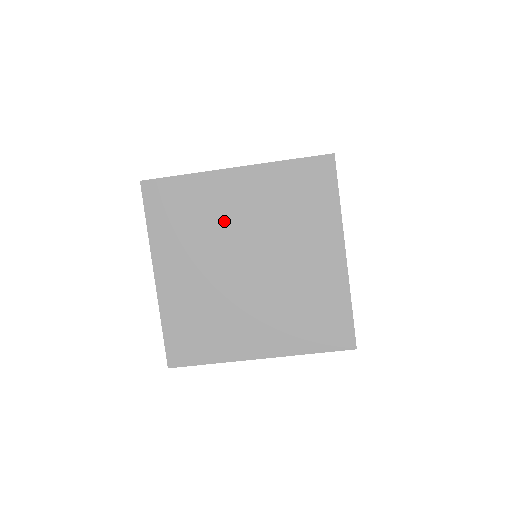
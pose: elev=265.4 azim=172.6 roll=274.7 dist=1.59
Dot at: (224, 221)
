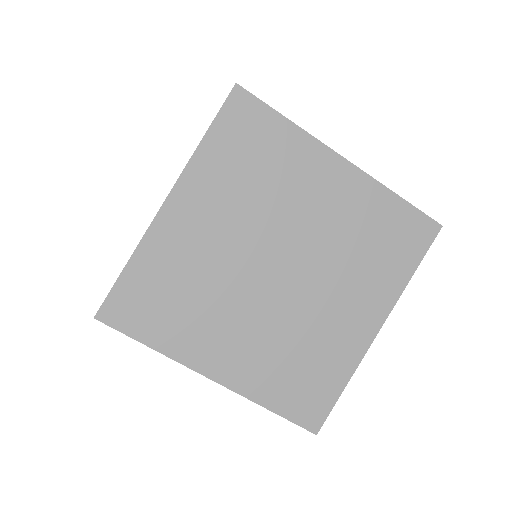
Dot at: (213, 259)
